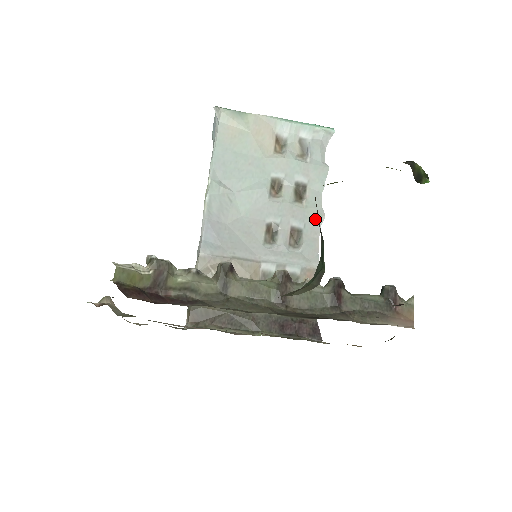
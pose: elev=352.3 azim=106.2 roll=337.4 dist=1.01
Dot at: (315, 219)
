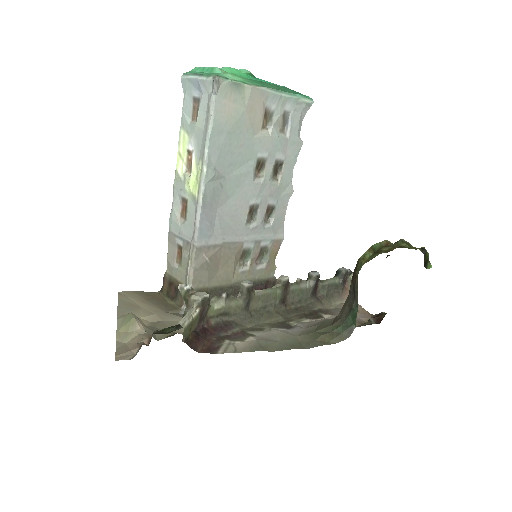
Dot at: (286, 195)
